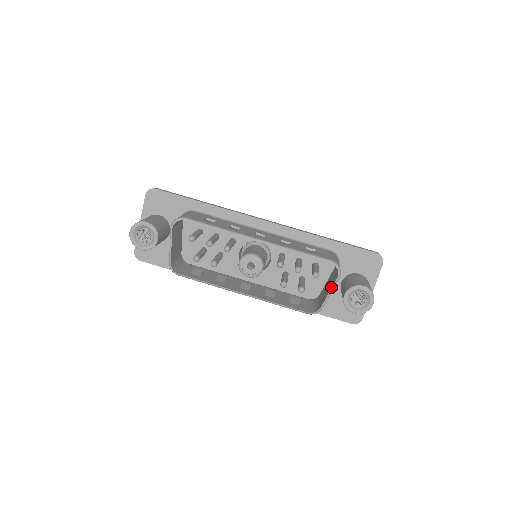
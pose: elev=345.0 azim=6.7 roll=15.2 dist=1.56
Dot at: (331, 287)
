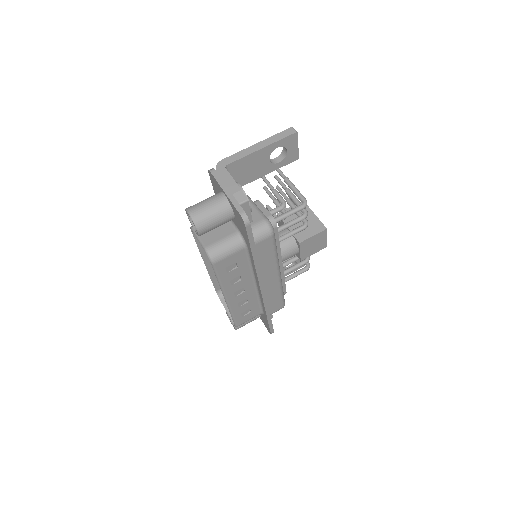
Dot at: (229, 314)
